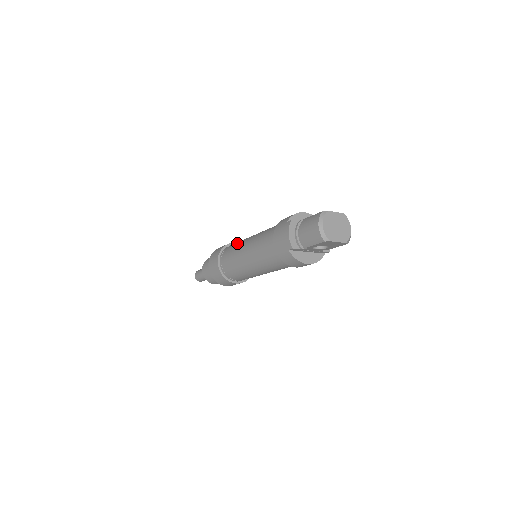
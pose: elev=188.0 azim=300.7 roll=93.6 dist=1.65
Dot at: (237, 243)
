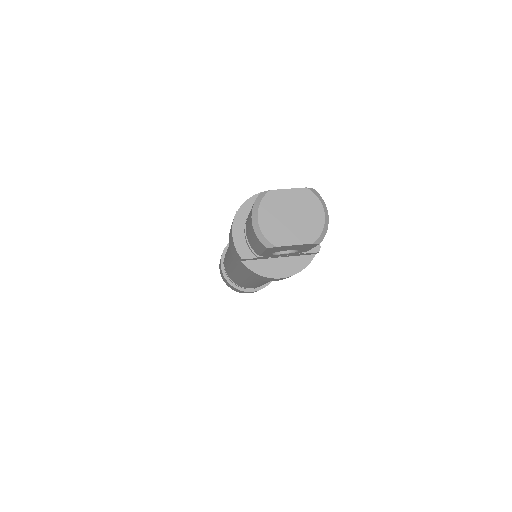
Dot at: occluded
